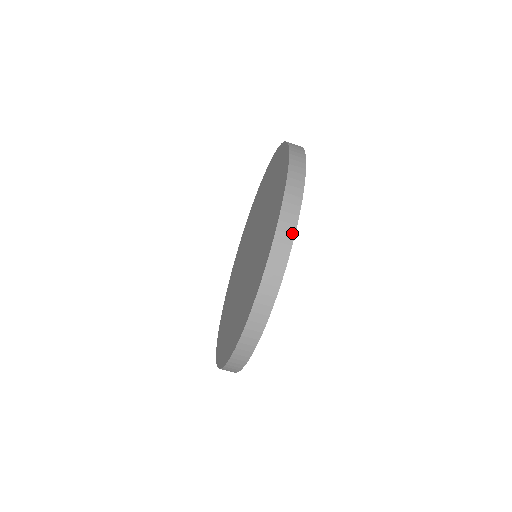
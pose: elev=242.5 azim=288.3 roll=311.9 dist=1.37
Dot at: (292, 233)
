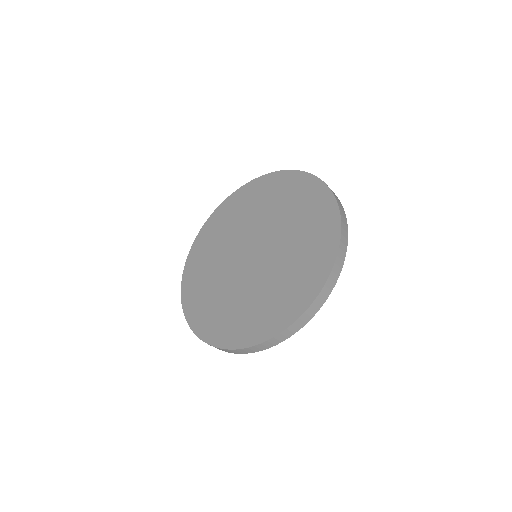
Dot at: (244, 353)
